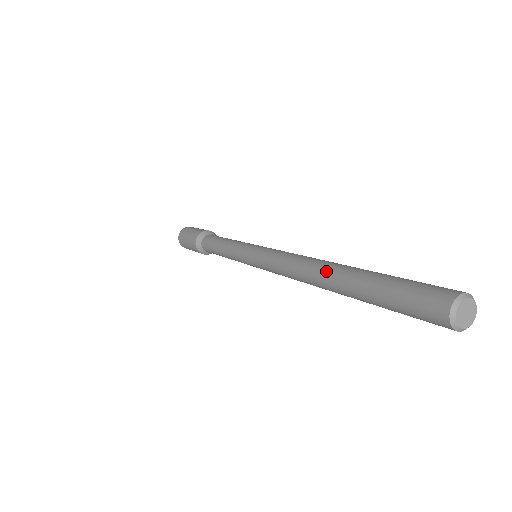
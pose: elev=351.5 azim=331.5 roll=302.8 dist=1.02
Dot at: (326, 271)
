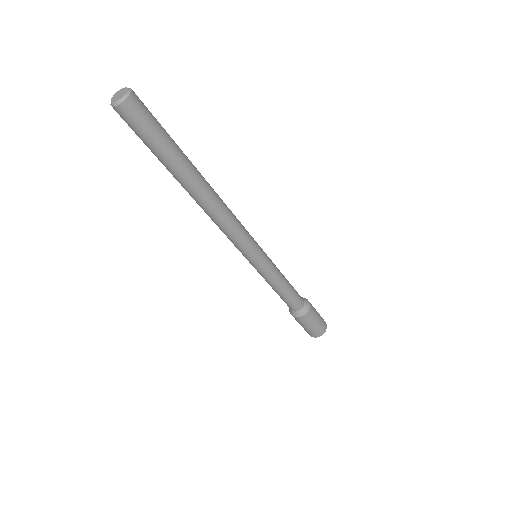
Dot at: occluded
